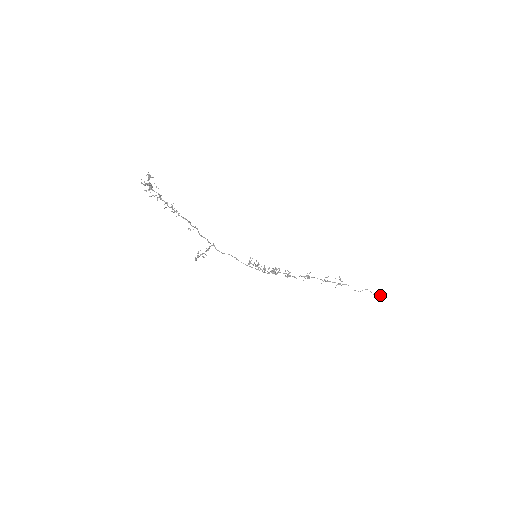
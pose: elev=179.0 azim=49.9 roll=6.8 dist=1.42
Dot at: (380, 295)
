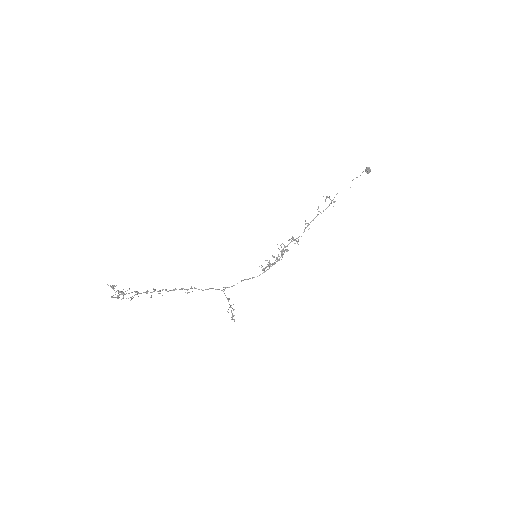
Dot at: (365, 171)
